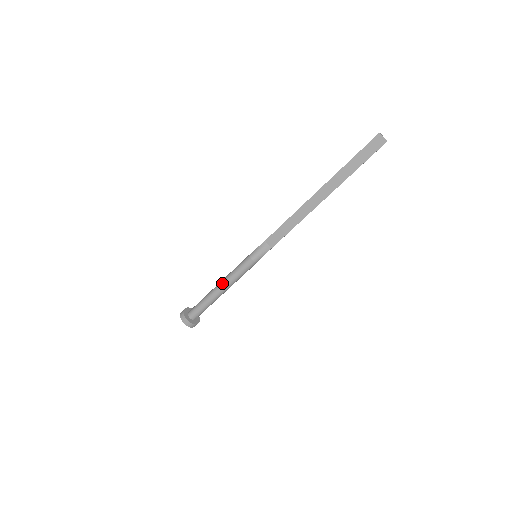
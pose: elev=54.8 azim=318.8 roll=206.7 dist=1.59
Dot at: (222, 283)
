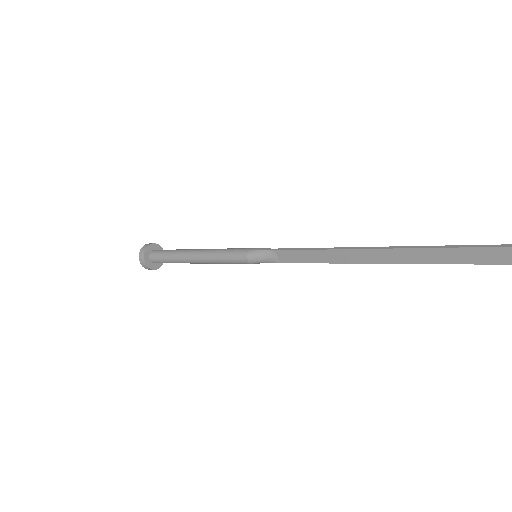
Dot at: (201, 256)
